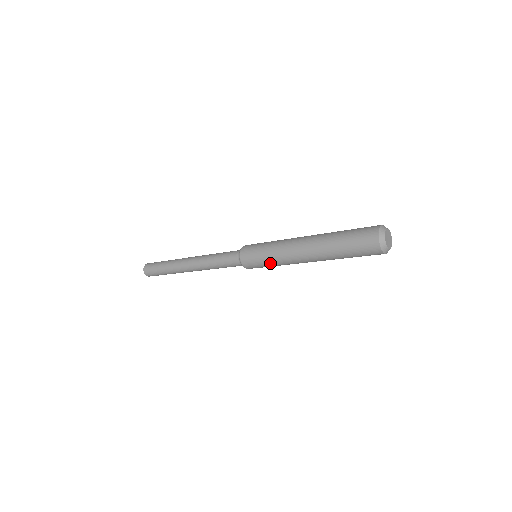
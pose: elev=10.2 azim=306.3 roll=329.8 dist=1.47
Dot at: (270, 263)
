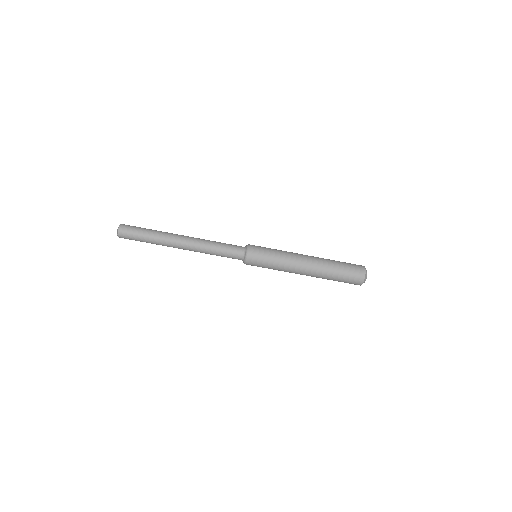
Dot at: (273, 267)
